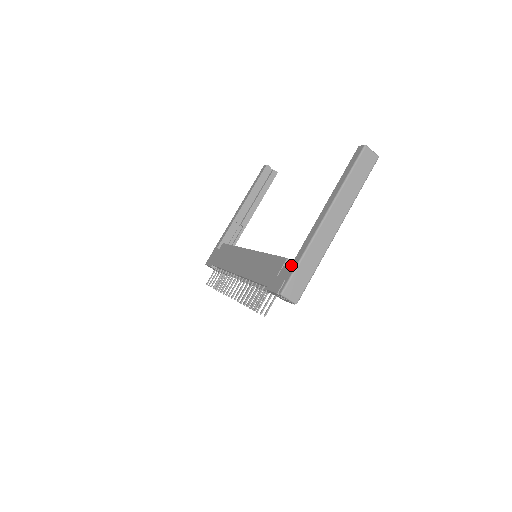
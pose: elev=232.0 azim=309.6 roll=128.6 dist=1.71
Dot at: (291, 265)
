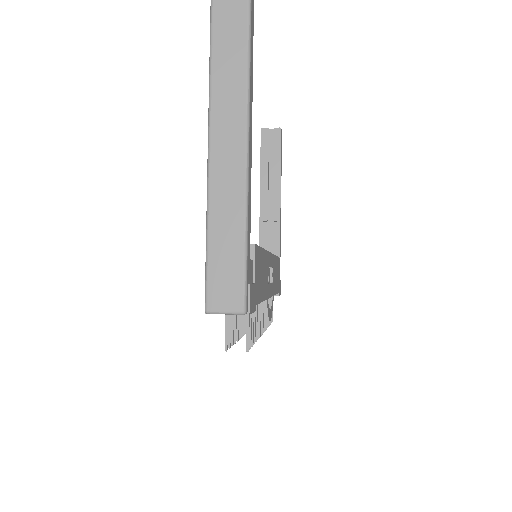
Dot at: occluded
